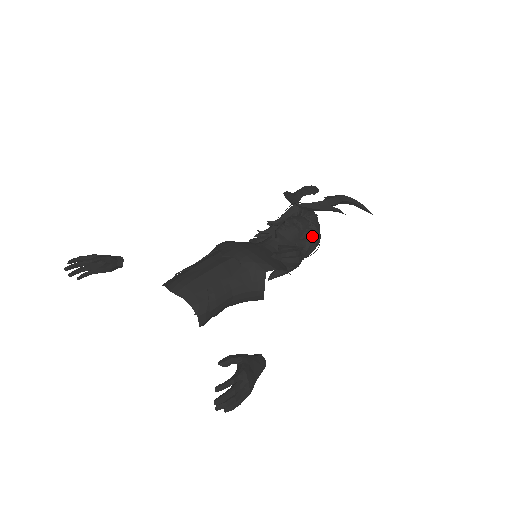
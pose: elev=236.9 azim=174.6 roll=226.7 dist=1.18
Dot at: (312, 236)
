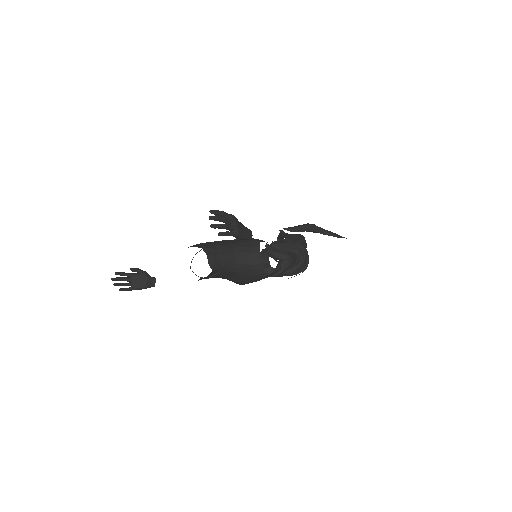
Dot at: (300, 248)
